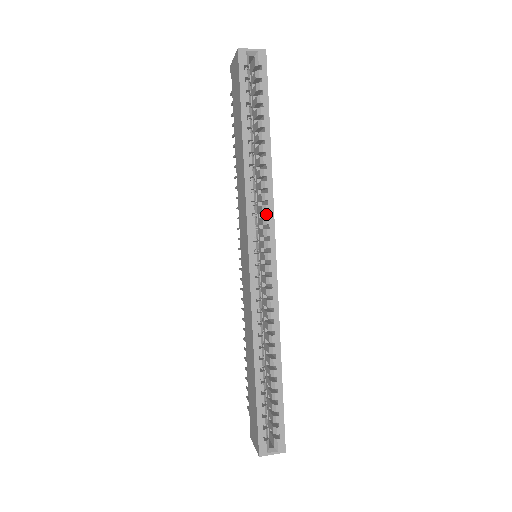
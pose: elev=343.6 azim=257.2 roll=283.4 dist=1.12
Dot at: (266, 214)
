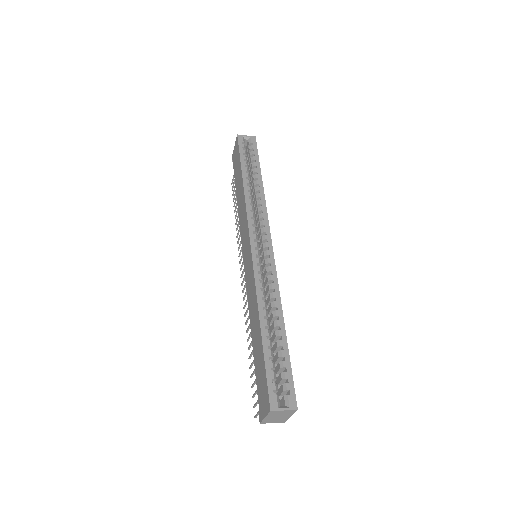
Dot at: occluded
